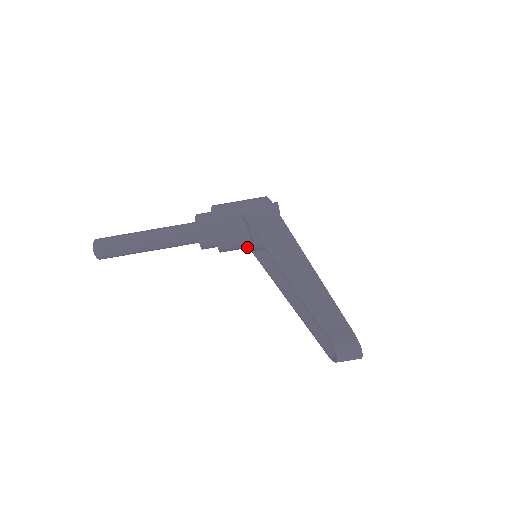
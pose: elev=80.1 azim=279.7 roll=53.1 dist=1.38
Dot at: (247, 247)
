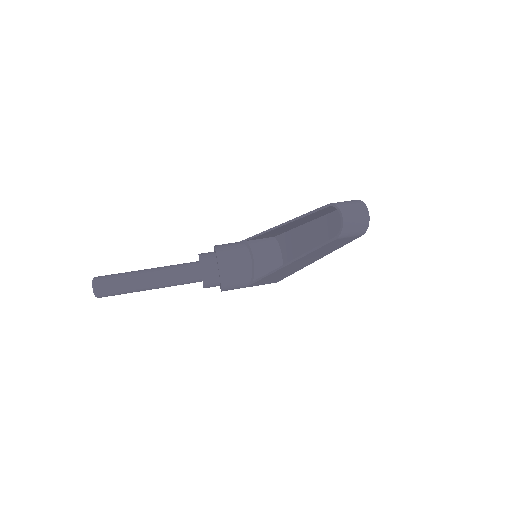
Dot at: (248, 274)
